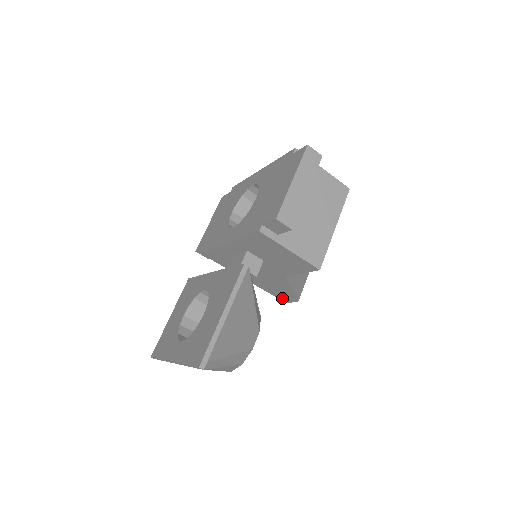
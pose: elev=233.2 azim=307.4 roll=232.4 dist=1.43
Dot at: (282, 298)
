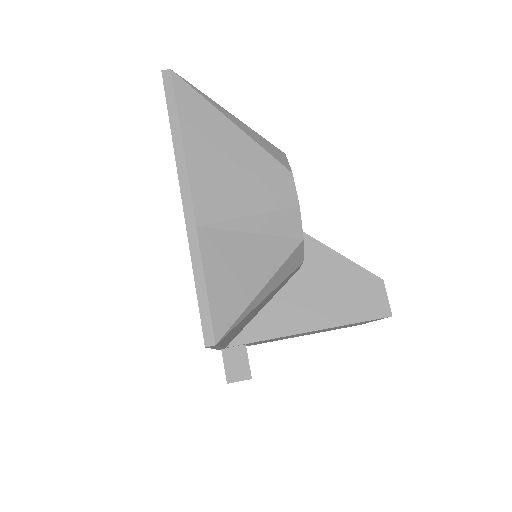
Dot at: (373, 308)
